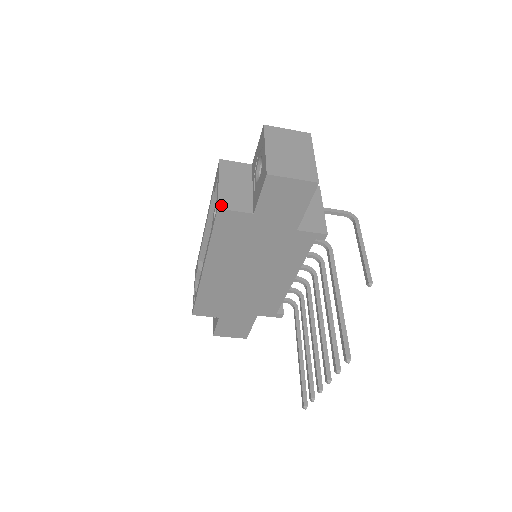
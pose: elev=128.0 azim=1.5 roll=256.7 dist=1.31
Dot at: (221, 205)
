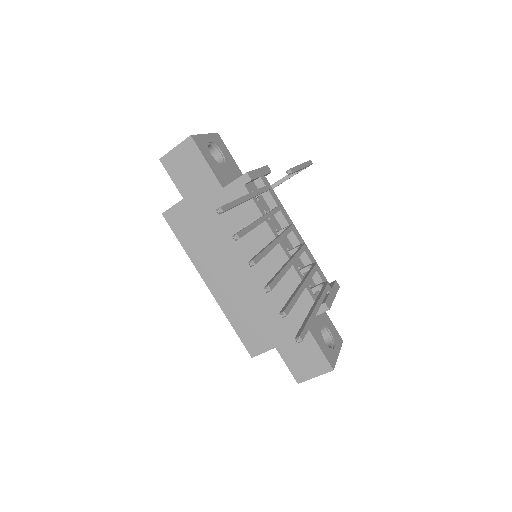
Dot at: (166, 211)
